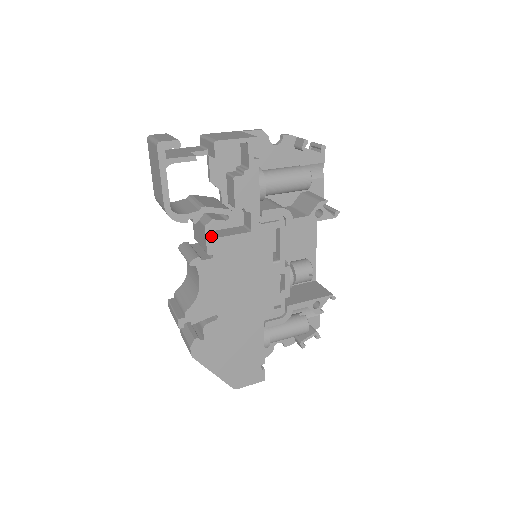
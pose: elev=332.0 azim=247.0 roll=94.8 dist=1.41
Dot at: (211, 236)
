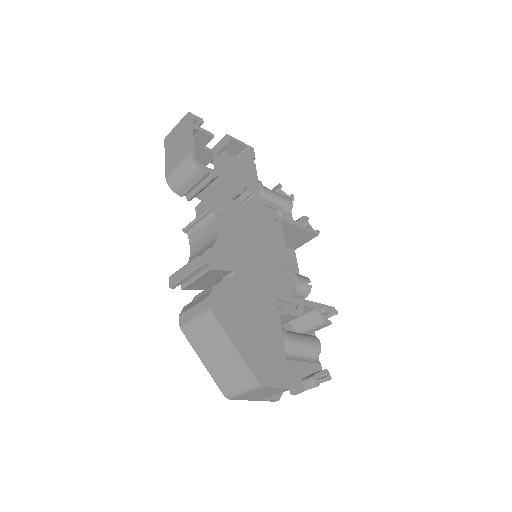
Dot at: (226, 195)
